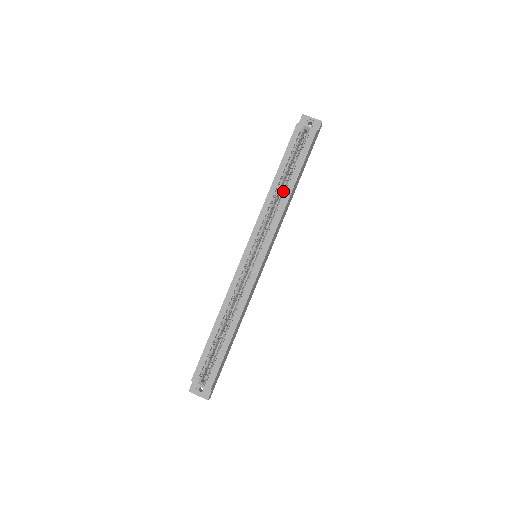
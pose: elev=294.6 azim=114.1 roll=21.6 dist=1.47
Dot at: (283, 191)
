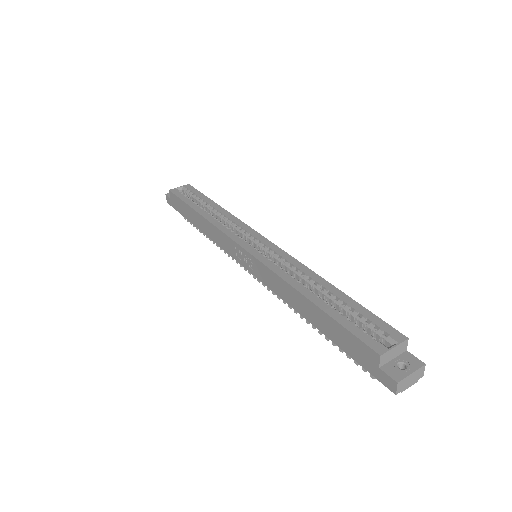
Dot at: (214, 212)
